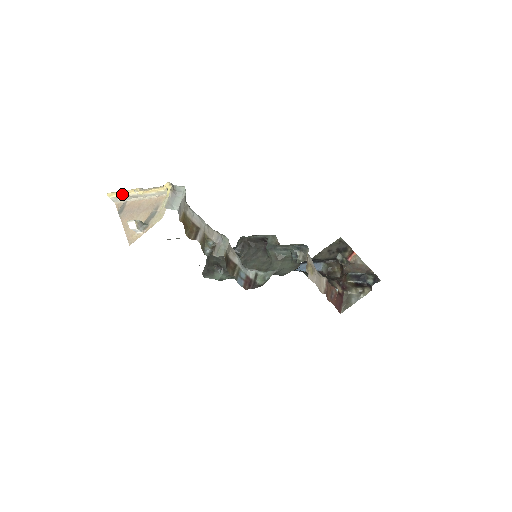
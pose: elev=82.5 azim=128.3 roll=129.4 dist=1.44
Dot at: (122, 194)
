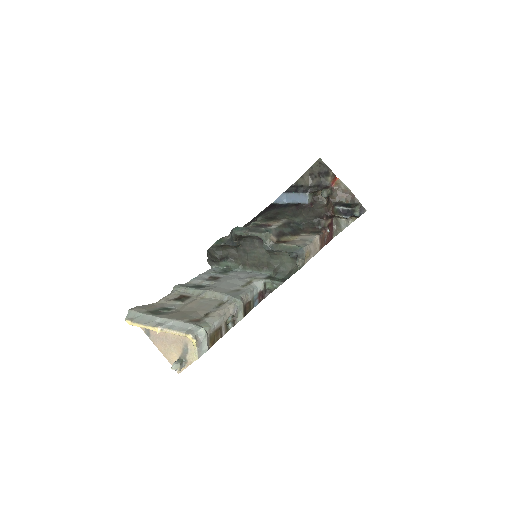
Dot at: occluded
